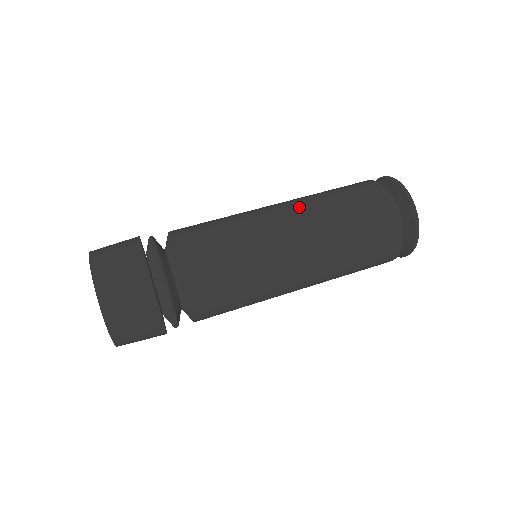
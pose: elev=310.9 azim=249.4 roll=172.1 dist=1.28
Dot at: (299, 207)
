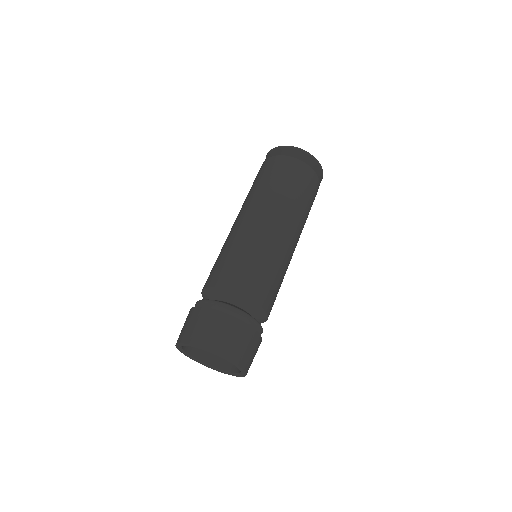
Dot at: (268, 209)
